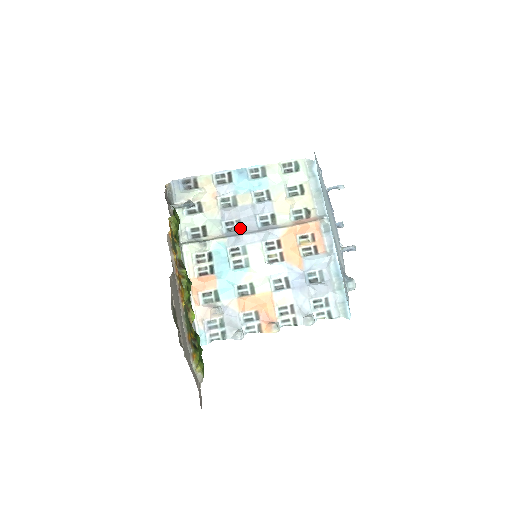
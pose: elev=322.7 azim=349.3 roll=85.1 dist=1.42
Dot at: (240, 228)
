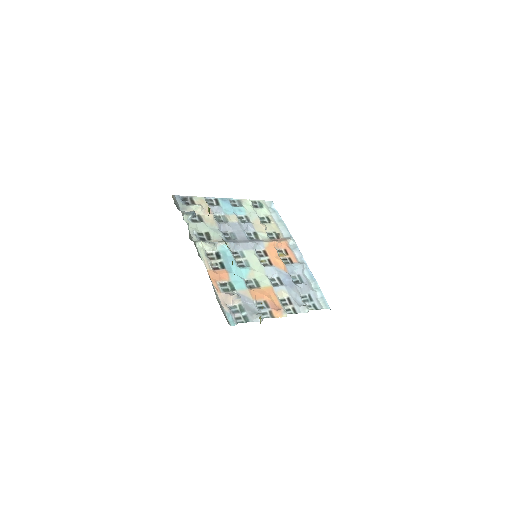
Dot at: (235, 238)
